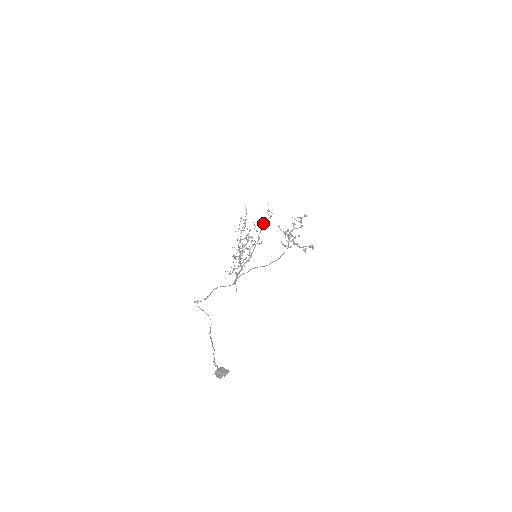
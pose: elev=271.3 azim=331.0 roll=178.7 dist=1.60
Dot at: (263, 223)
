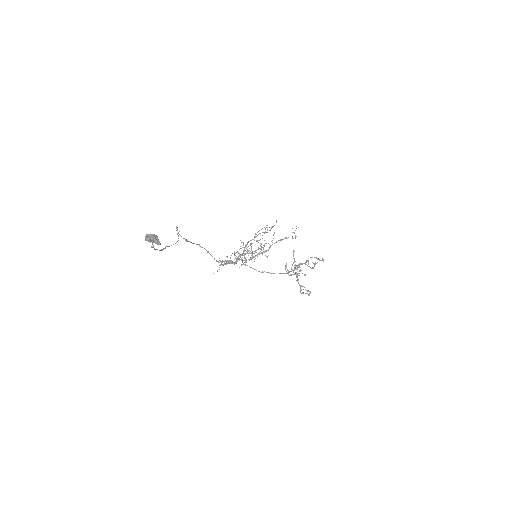
Dot at: (282, 239)
